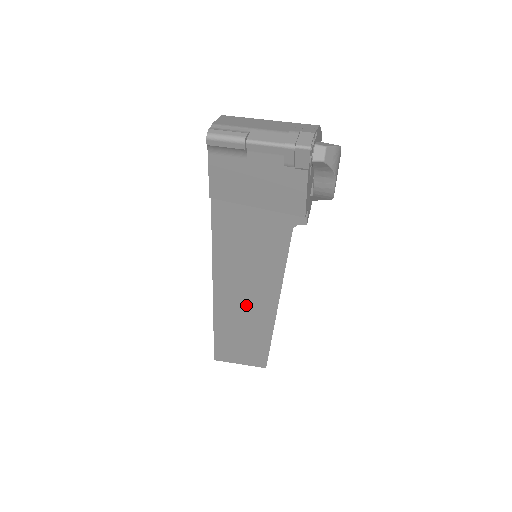
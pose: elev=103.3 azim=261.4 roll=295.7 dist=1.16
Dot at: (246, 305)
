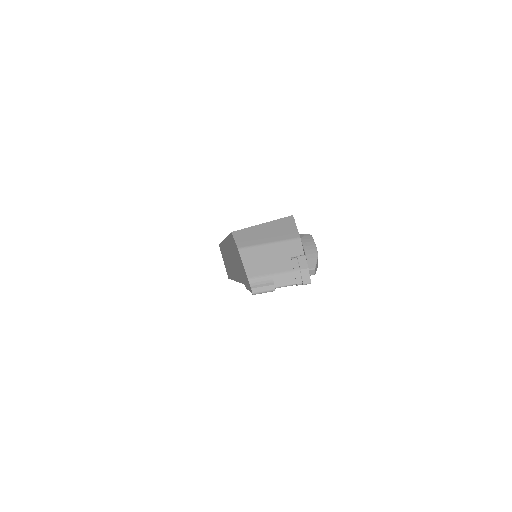
Dot at: occluded
